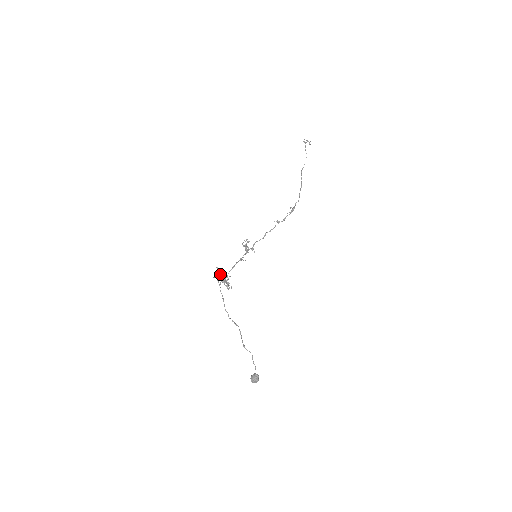
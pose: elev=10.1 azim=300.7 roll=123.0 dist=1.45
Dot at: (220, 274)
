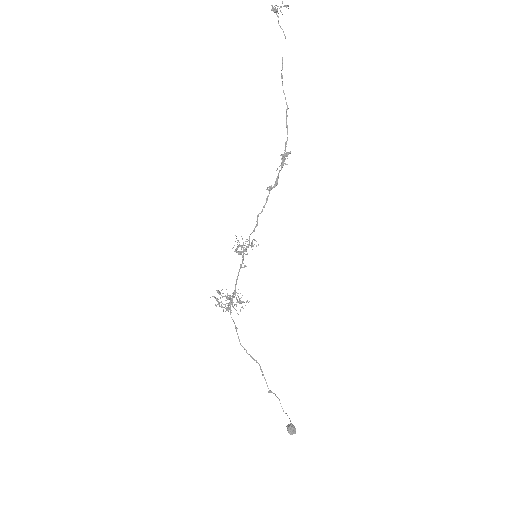
Dot at: (227, 293)
